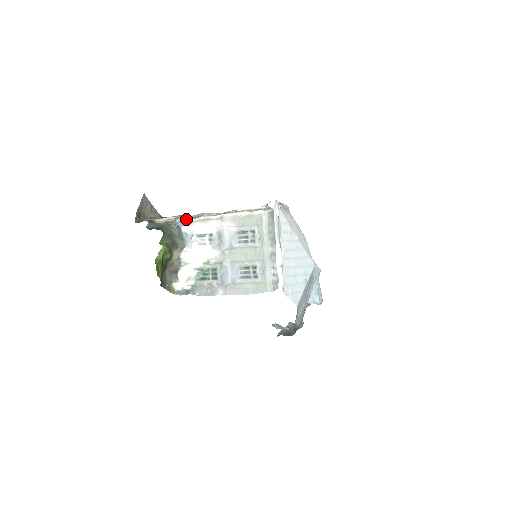
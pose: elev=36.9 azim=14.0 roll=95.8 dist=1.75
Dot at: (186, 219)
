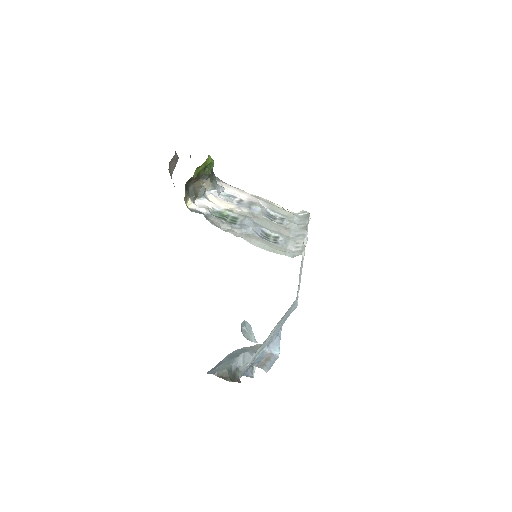
Dot at: (222, 181)
